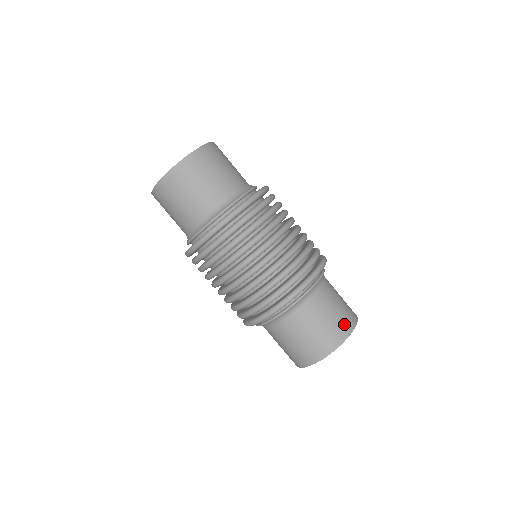
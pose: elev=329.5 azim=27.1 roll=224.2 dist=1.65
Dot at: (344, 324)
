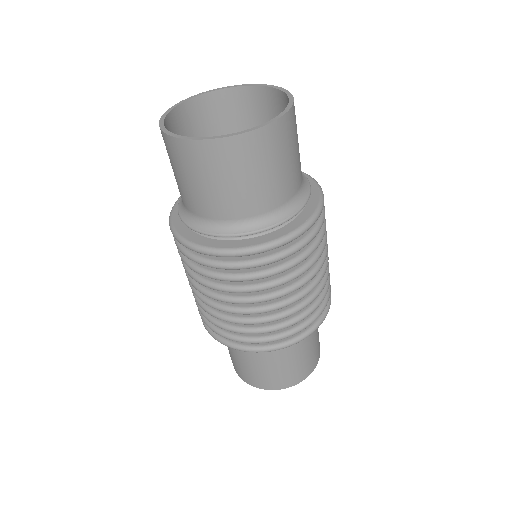
Dot at: (274, 382)
